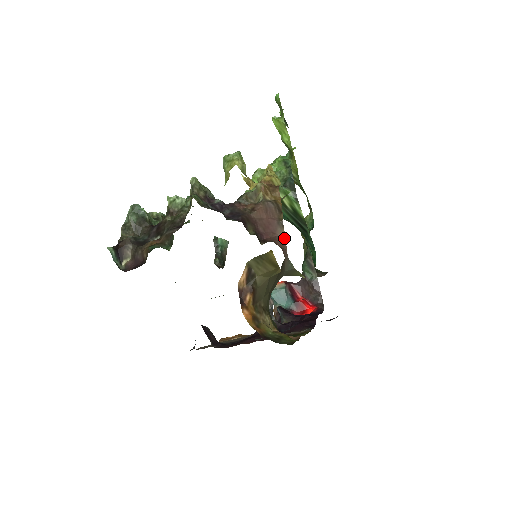
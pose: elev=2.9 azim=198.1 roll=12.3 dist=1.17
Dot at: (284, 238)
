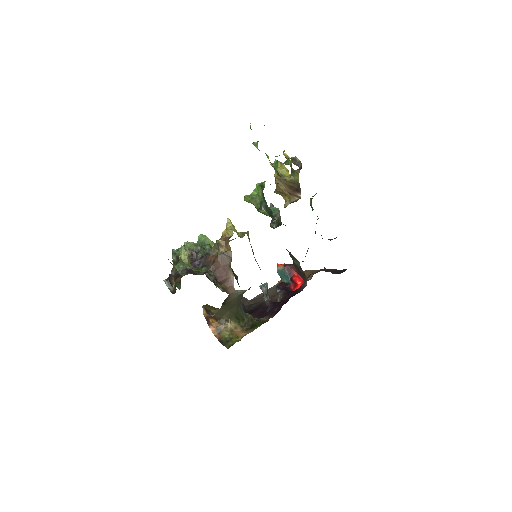
Dot at: (233, 277)
